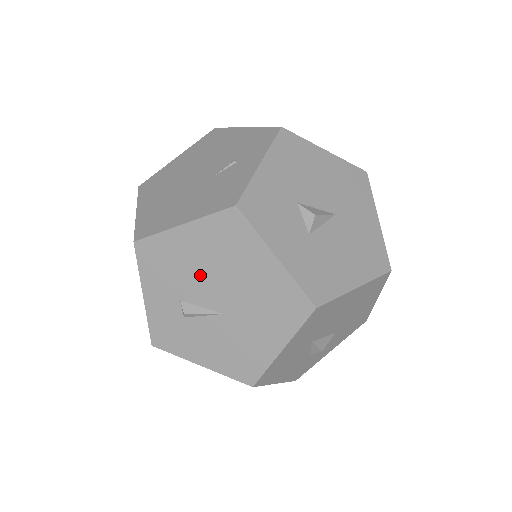
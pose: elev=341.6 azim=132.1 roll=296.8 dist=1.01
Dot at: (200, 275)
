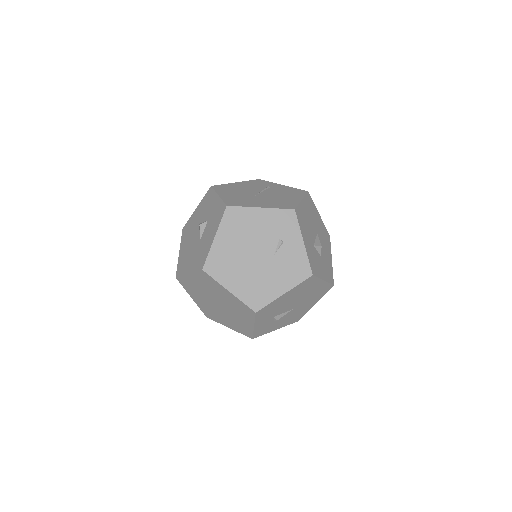
Dot at: (287, 304)
